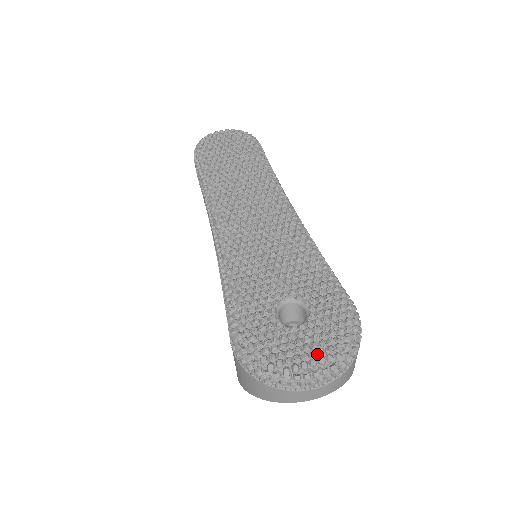
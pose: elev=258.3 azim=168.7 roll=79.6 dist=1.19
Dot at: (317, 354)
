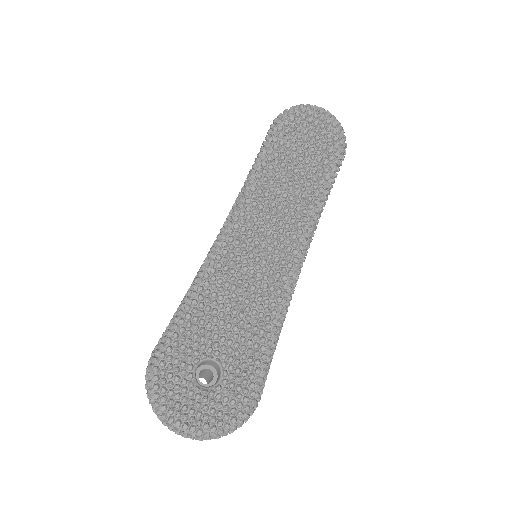
Dot at: (194, 422)
